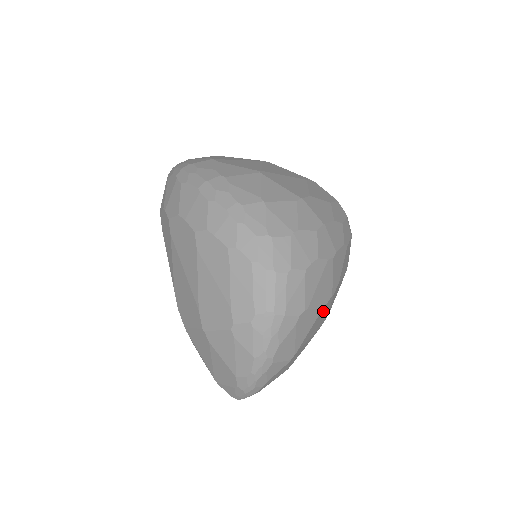
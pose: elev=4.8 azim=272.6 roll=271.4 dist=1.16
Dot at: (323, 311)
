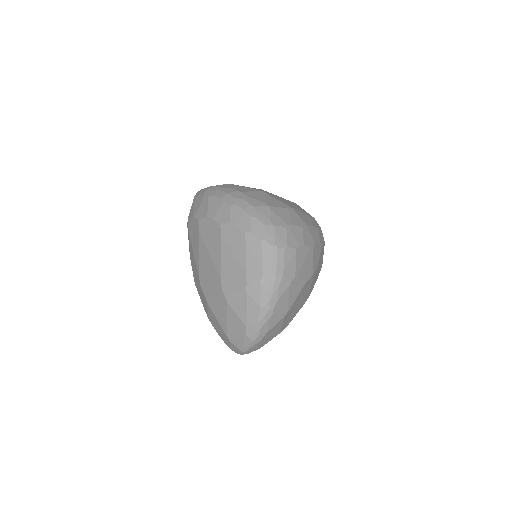
Dot at: (306, 286)
